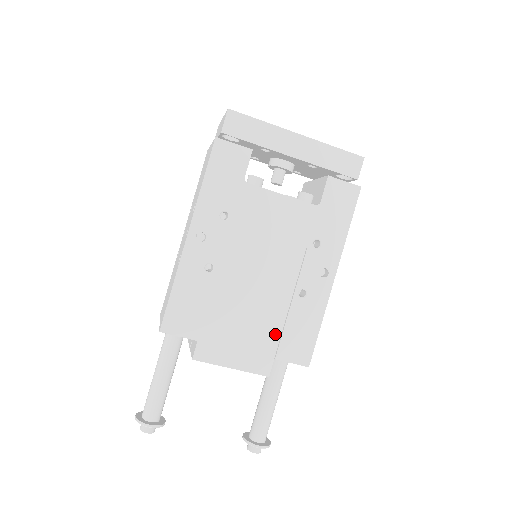
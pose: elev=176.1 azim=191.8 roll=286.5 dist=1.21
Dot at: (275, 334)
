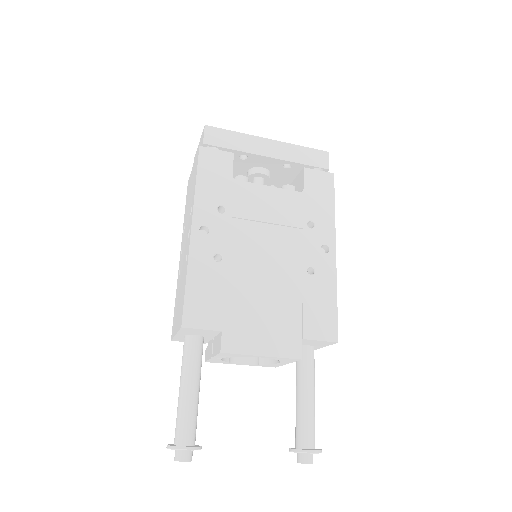
Dot at: (296, 314)
